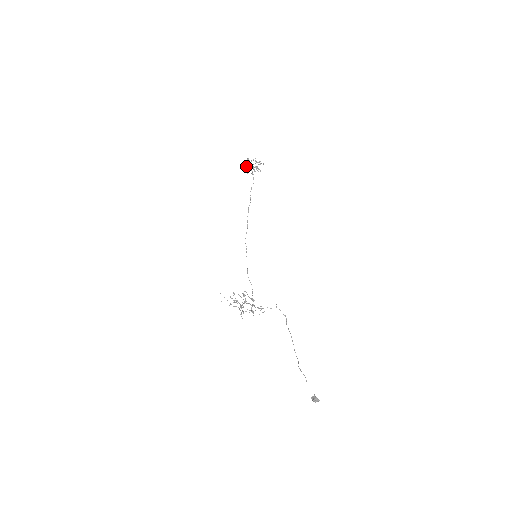
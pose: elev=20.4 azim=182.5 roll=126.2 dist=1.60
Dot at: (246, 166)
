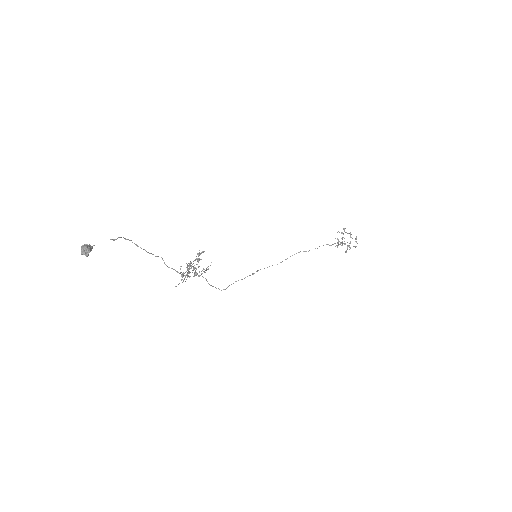
Dot at: (339, 241)
